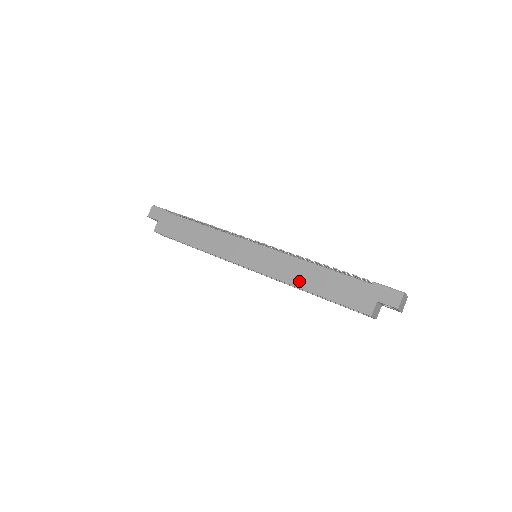
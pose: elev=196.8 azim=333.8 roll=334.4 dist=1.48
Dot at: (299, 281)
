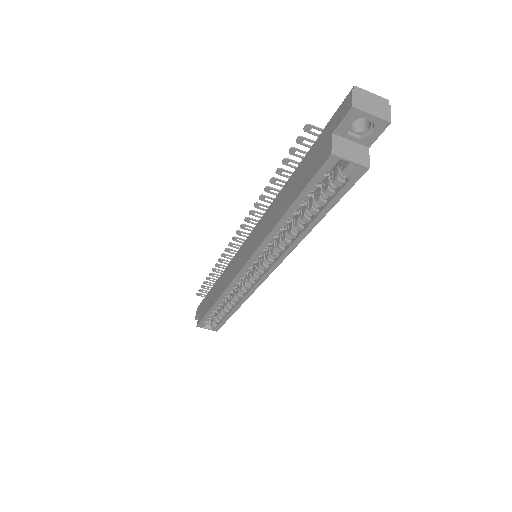
Dot at: (273, 222)
